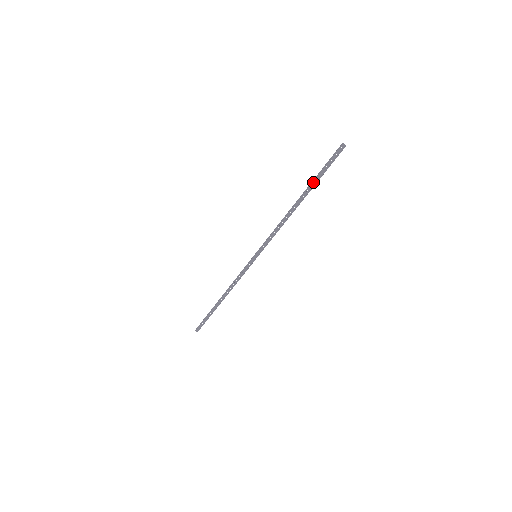
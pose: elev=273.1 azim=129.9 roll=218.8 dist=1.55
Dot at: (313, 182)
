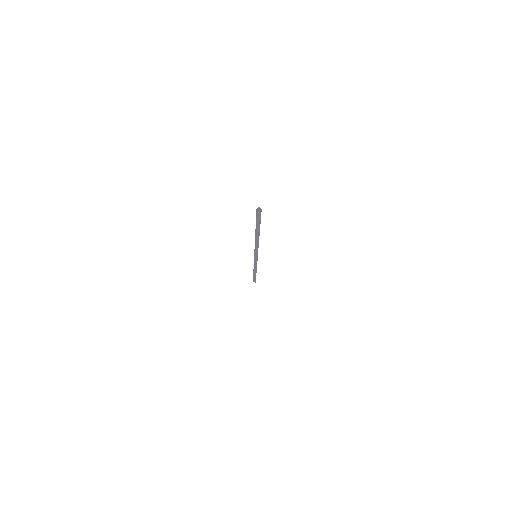
Dot at: (257, 226)
